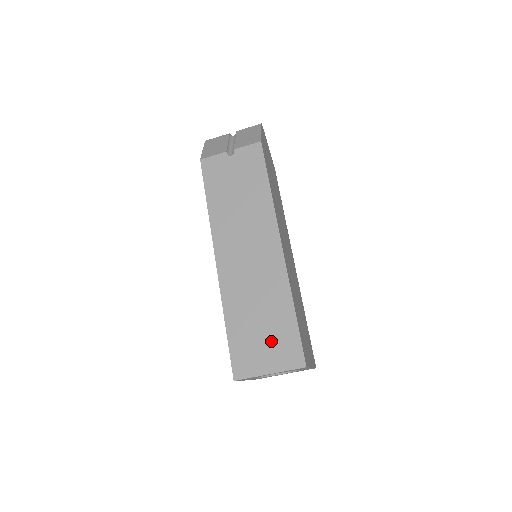
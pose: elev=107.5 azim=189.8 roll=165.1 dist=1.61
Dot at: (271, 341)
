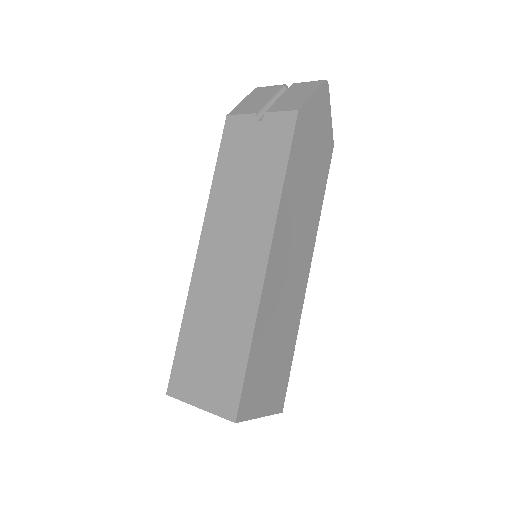
Dot at: (214, 372)
